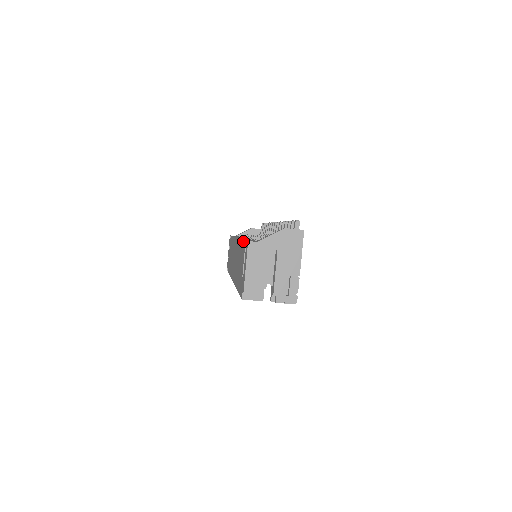
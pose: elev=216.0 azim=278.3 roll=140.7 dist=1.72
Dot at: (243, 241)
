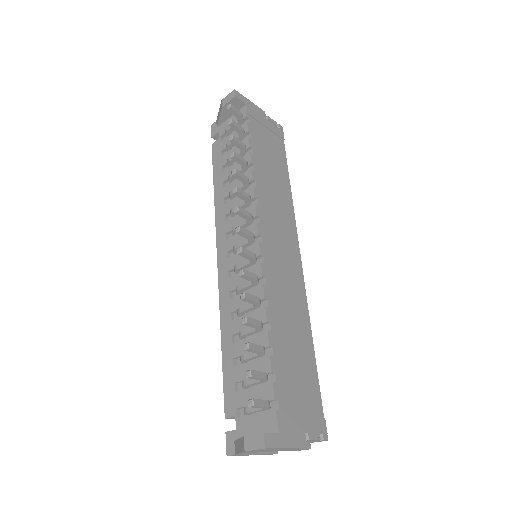
Dot at: (224, 387)
